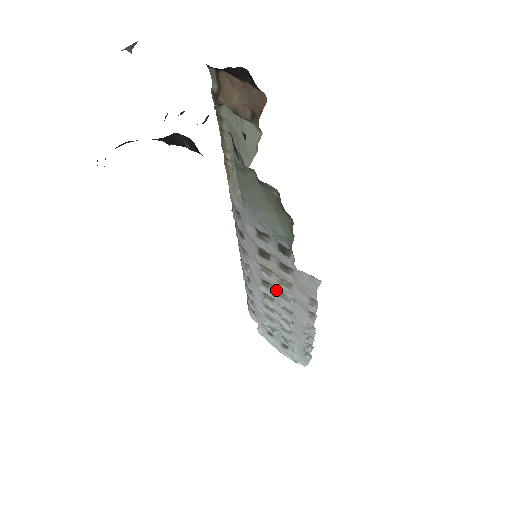
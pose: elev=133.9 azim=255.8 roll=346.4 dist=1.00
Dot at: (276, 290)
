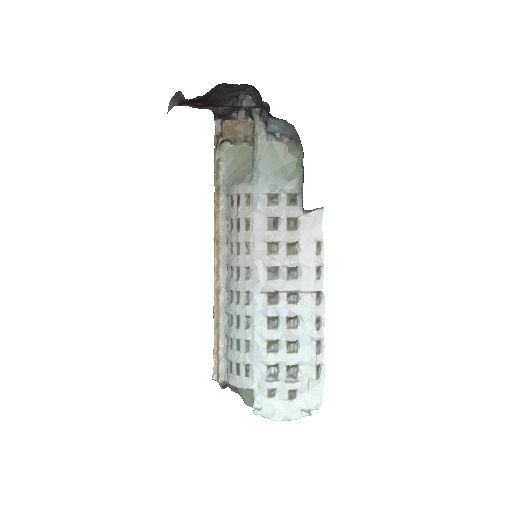
Dot at: (282, 274)
